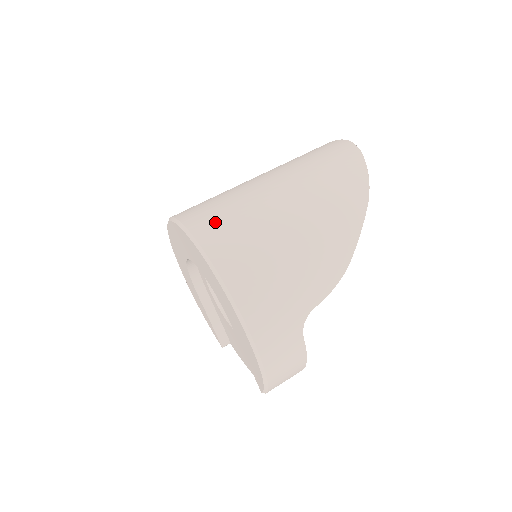
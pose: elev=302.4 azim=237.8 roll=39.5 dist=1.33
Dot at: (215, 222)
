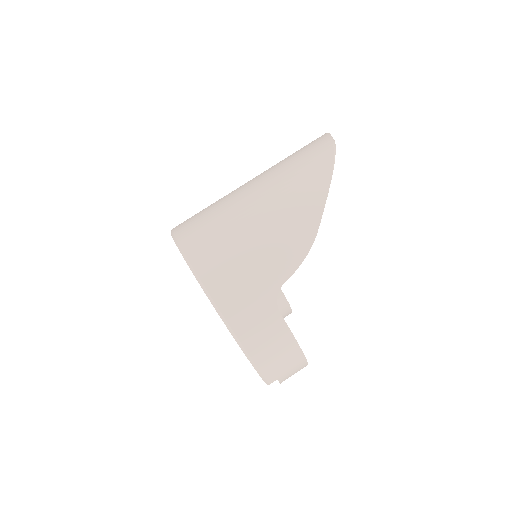
Dot at: (194, 222)
